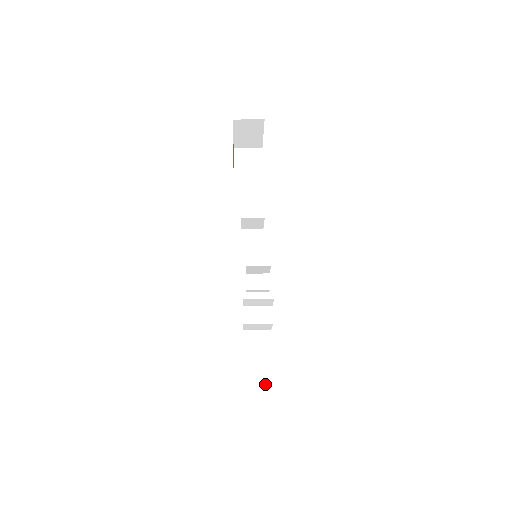
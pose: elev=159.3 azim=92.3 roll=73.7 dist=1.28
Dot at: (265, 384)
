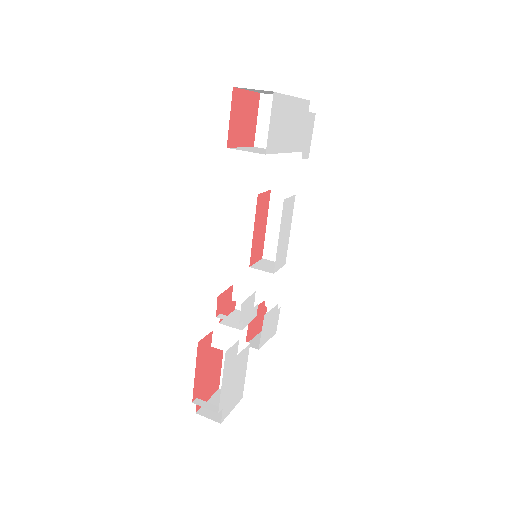
Dot at: occluded
